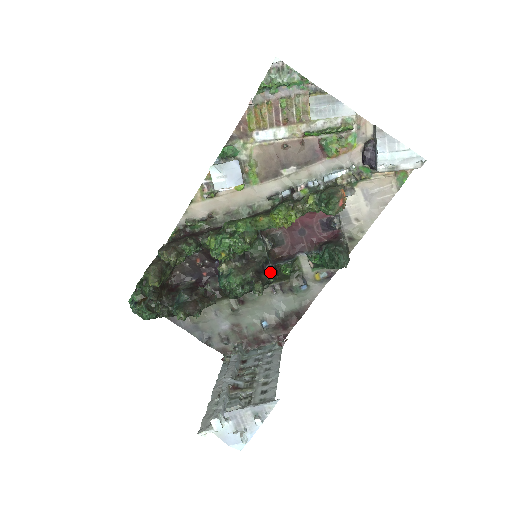
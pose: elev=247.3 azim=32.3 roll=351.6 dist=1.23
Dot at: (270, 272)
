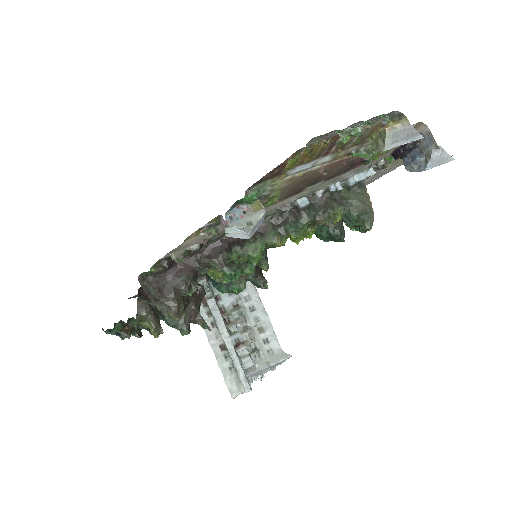
Dot at: occluded
